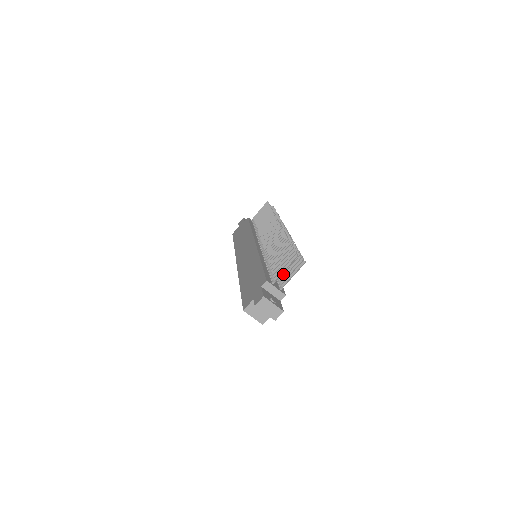
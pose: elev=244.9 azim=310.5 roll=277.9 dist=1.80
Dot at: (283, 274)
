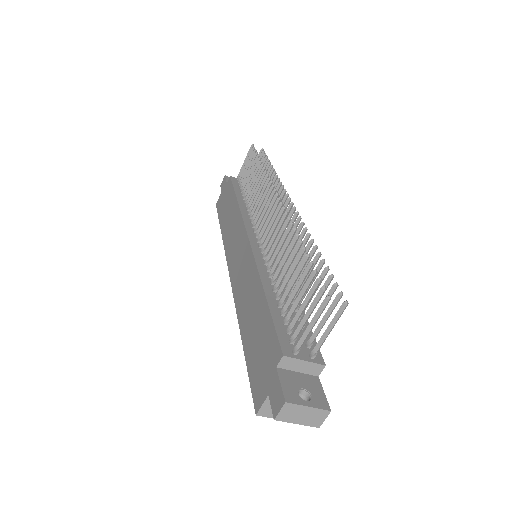
Dot at: occluded
